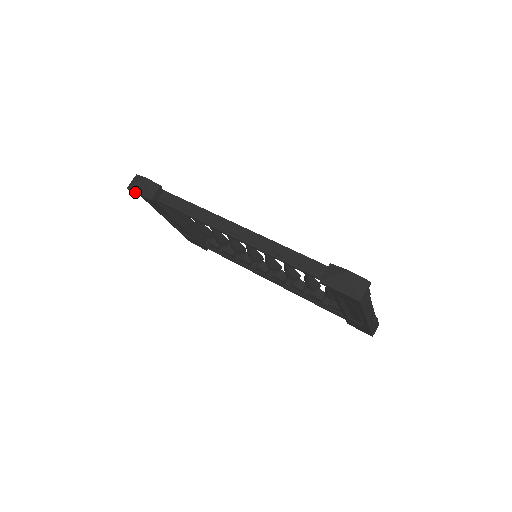
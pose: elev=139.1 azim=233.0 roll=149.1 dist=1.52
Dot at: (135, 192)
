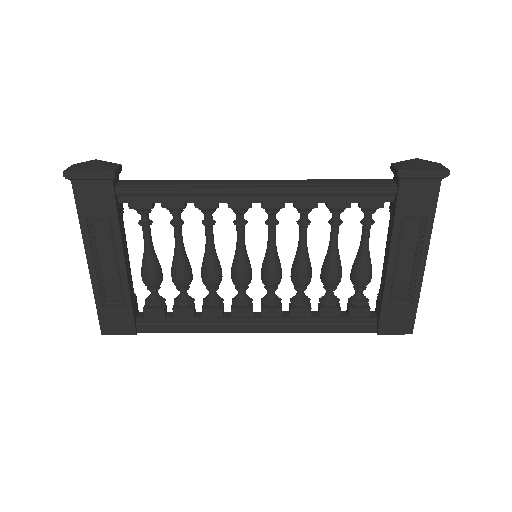
Dot at: (81, 171)
